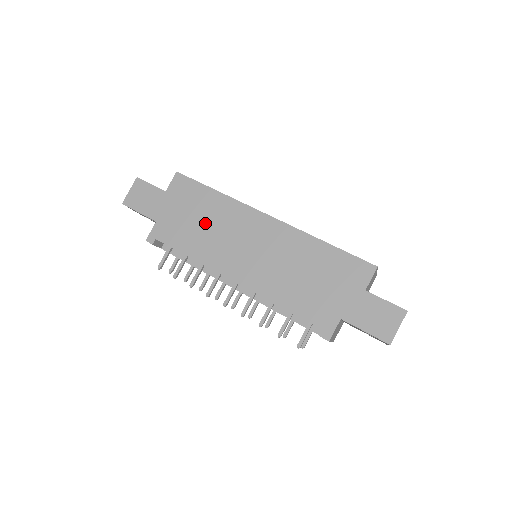
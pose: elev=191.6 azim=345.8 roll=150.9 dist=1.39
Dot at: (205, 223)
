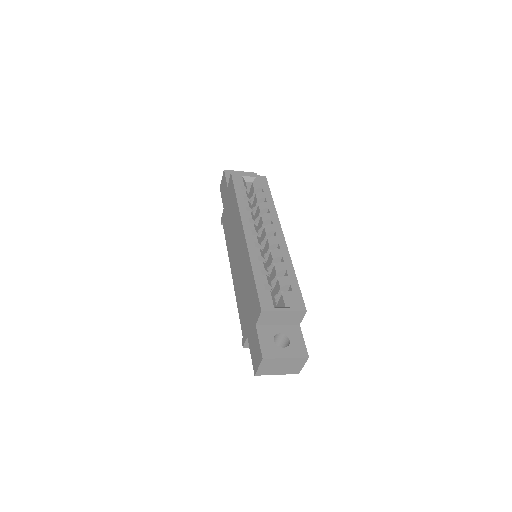
Dot at: (231, 221)
